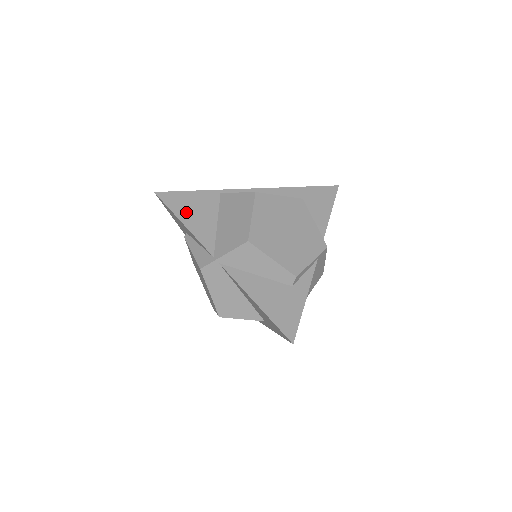
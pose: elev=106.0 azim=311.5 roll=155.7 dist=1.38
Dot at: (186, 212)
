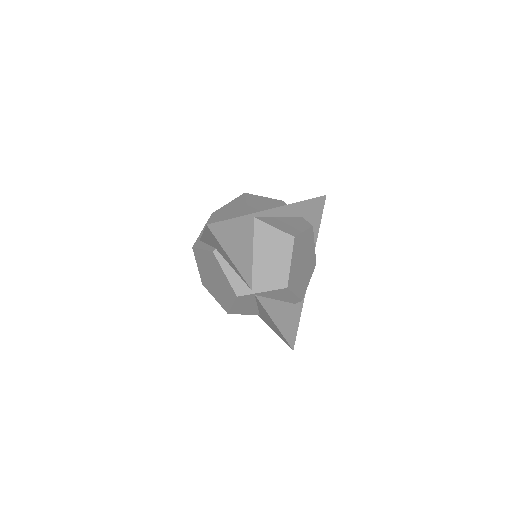
Dot at: (232, 245)
